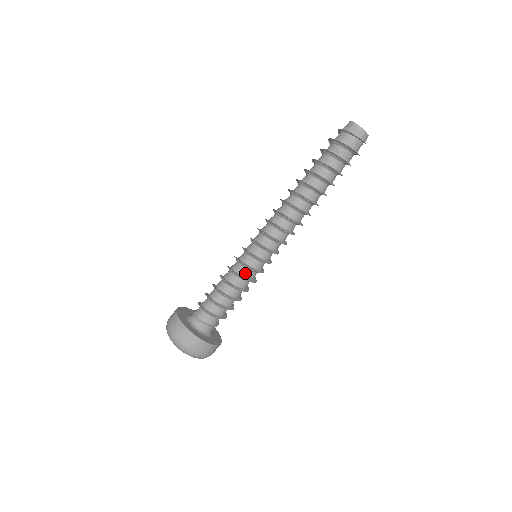
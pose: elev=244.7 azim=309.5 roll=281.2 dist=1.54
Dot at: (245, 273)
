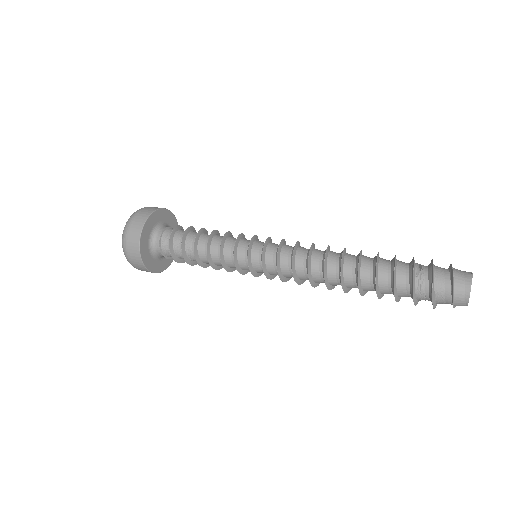
Dot at: (229, 262)
